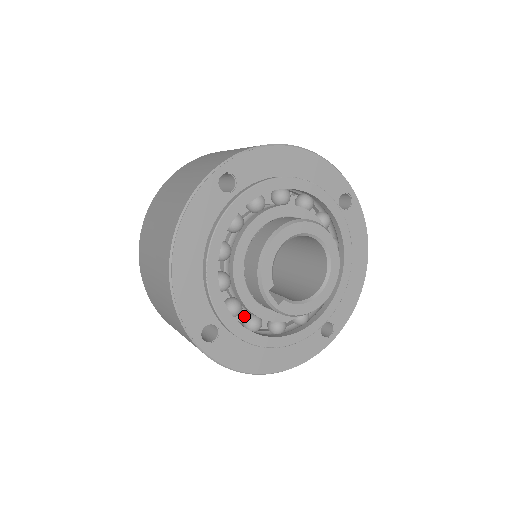
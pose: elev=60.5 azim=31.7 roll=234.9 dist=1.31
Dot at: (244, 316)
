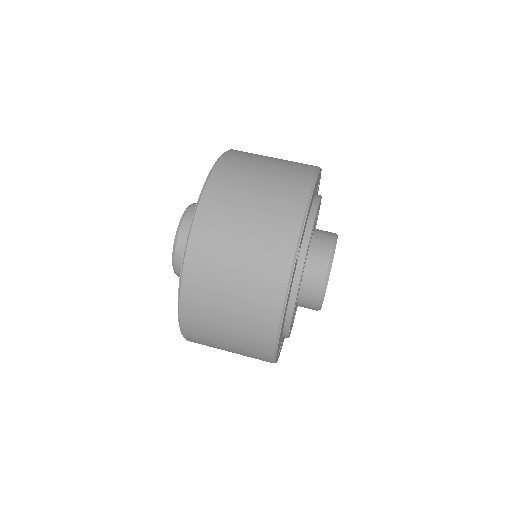
Dot at: occluded
